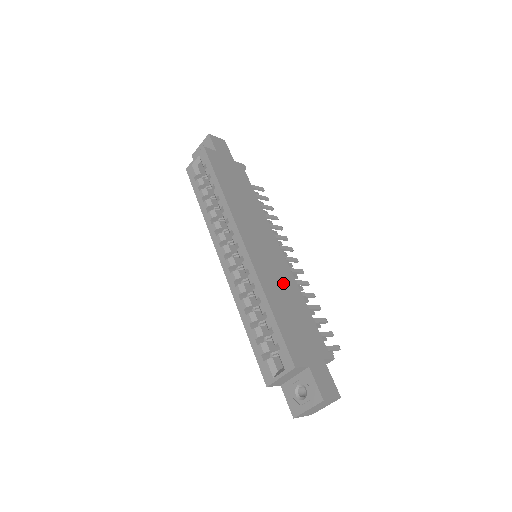
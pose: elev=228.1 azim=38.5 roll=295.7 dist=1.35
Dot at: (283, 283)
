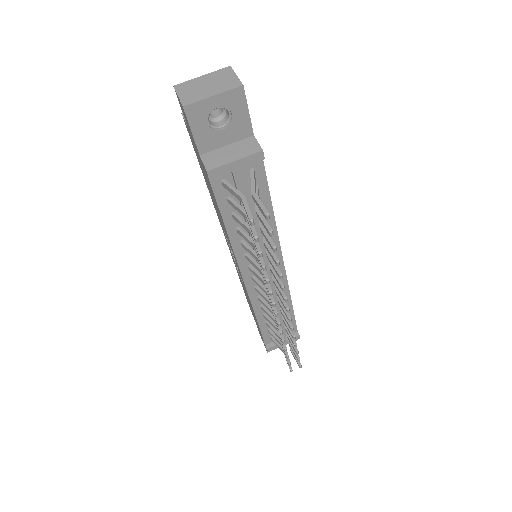
Dot at: occluded
